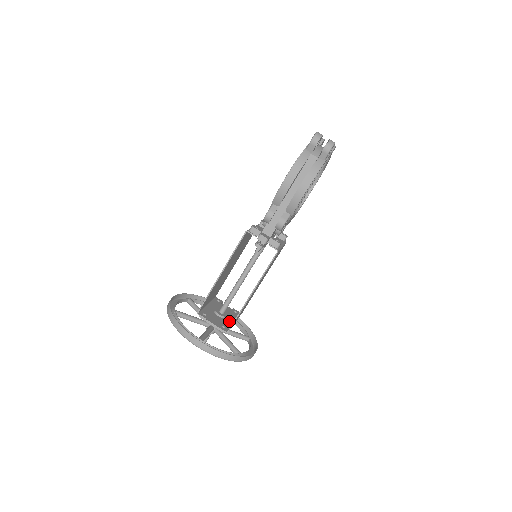
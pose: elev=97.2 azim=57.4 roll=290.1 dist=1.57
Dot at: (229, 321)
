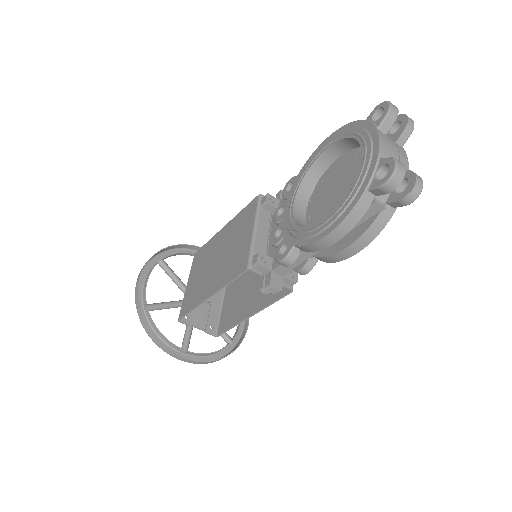
Dot at: (217, 306)
